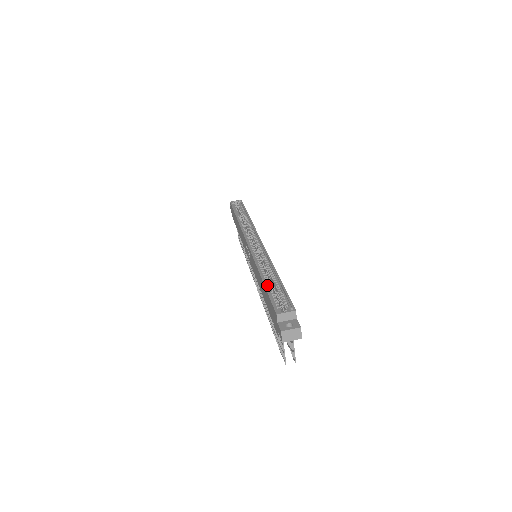
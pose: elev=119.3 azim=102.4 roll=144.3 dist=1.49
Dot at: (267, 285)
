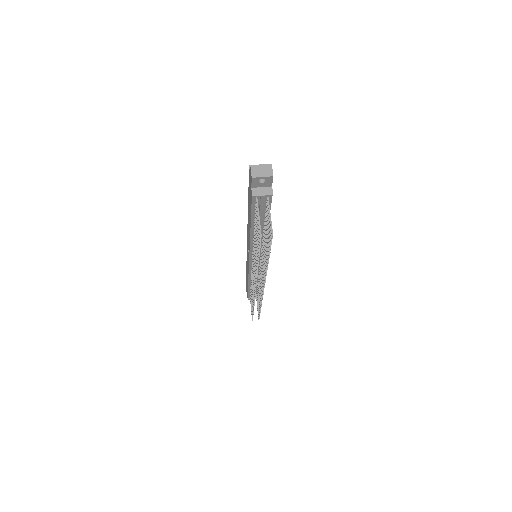
Dot at: occluded
